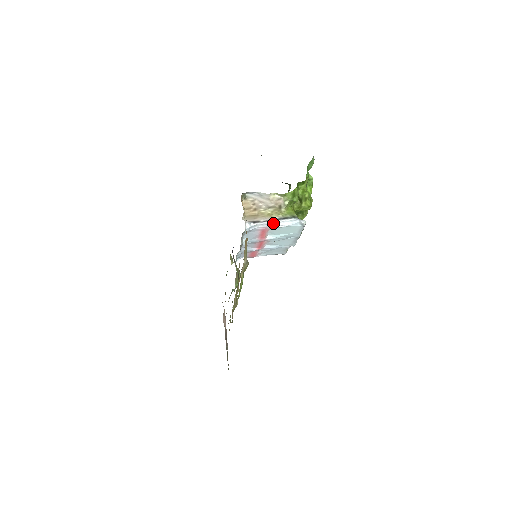
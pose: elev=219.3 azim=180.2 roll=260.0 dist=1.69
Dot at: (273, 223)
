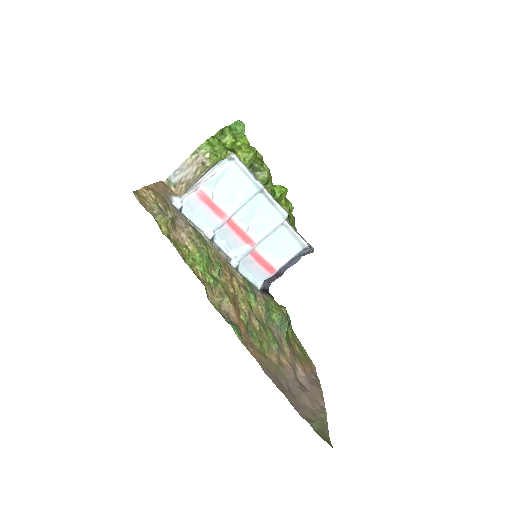
Dot at: (202, 180)
